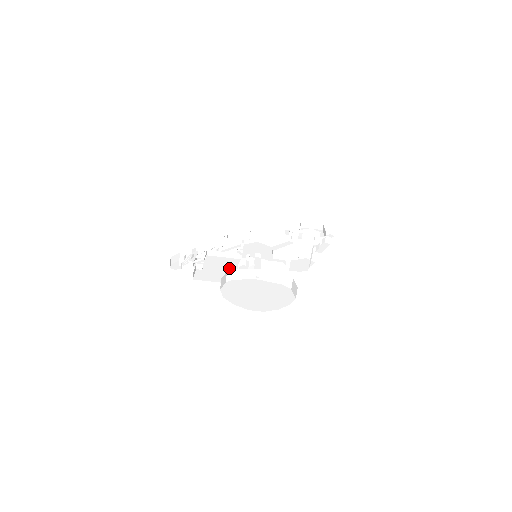
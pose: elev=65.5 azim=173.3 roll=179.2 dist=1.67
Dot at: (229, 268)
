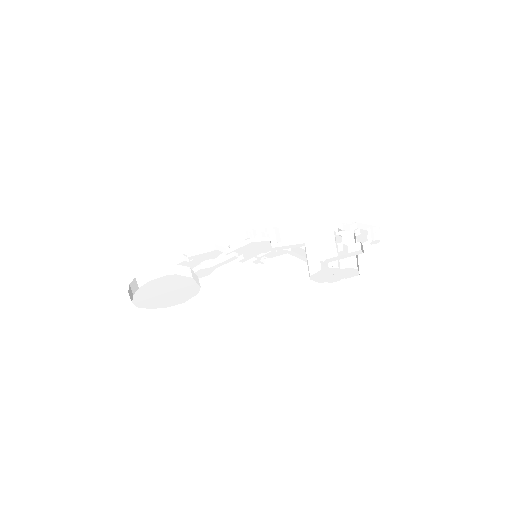
Dot at: occluded
